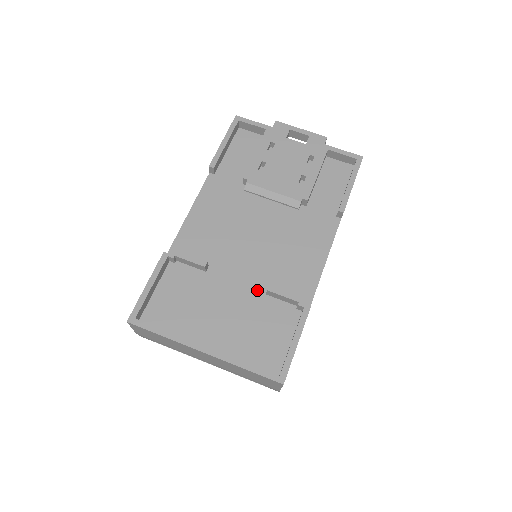
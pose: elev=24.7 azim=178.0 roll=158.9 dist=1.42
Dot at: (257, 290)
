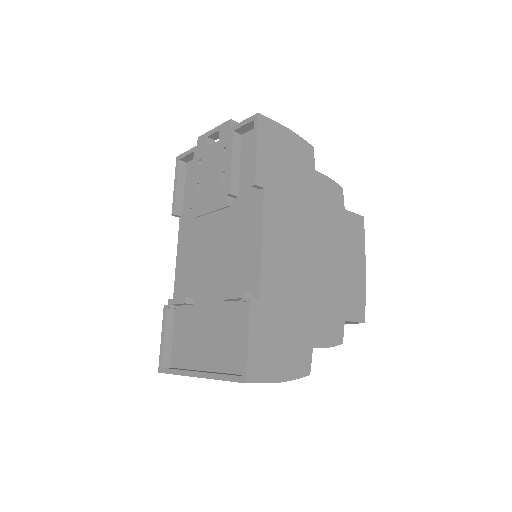
Dot at: (224, 301)
